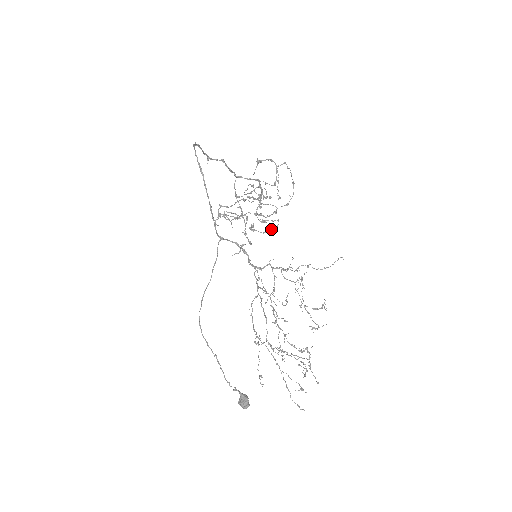
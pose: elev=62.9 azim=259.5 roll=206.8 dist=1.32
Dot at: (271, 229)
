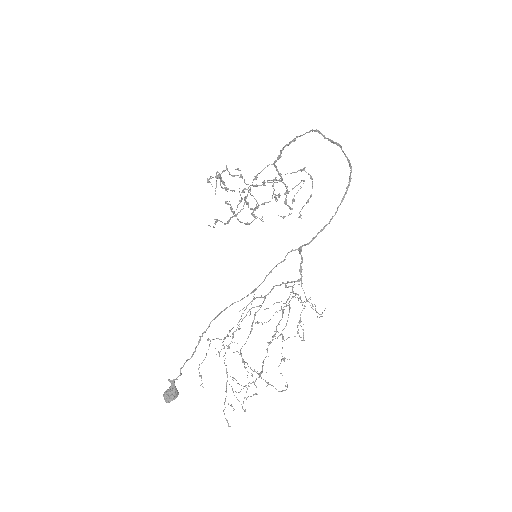
Dot at: (247, 223)
